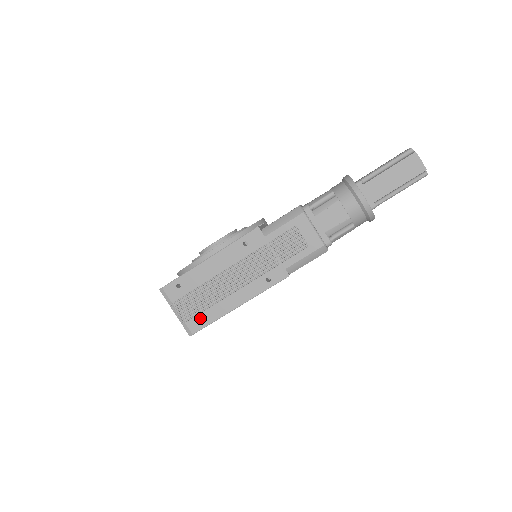
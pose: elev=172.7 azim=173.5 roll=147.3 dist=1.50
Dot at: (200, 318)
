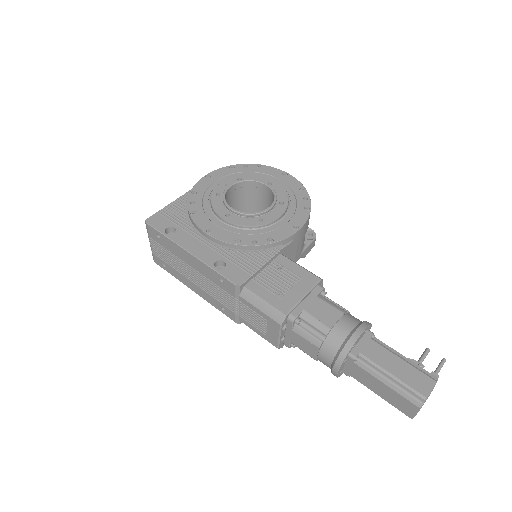
Dot at: (164, 264)
